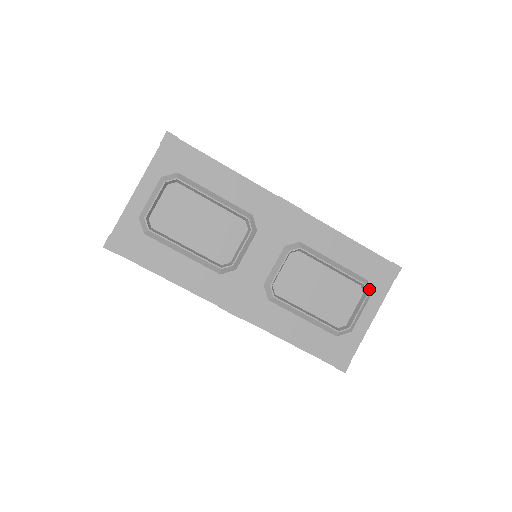
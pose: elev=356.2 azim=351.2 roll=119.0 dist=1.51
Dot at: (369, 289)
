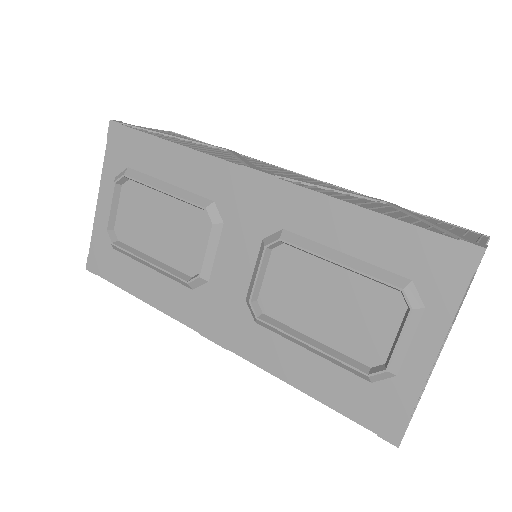
Dot at: (418, 297)
